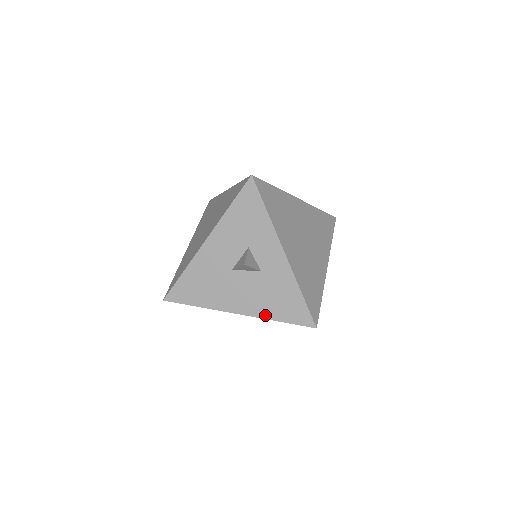
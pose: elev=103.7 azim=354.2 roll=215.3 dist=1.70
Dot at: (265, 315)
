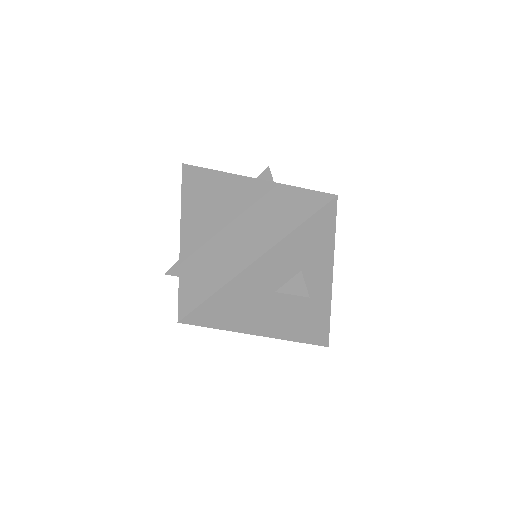
Dot at: (288, 337)
